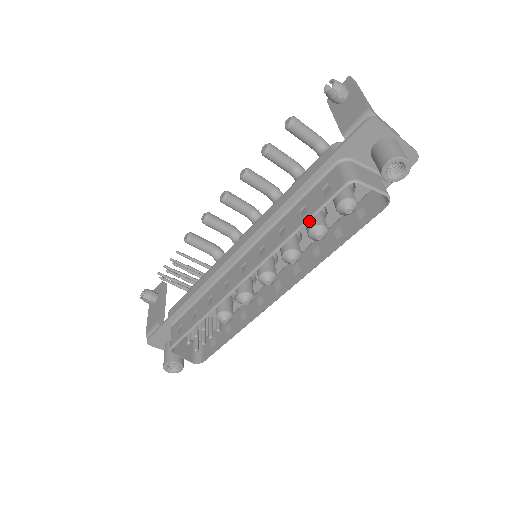
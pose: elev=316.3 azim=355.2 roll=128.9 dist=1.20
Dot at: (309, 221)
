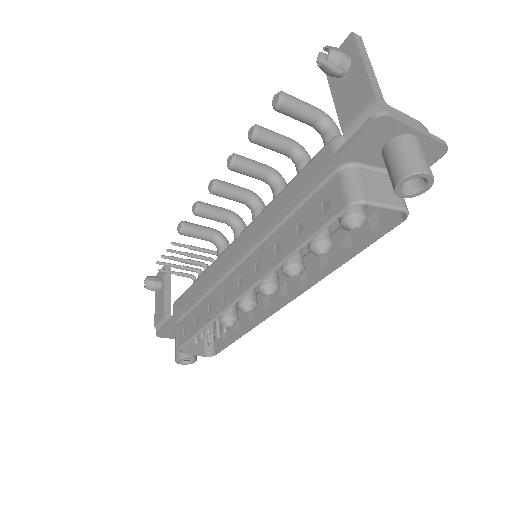
Dot at: occluded
